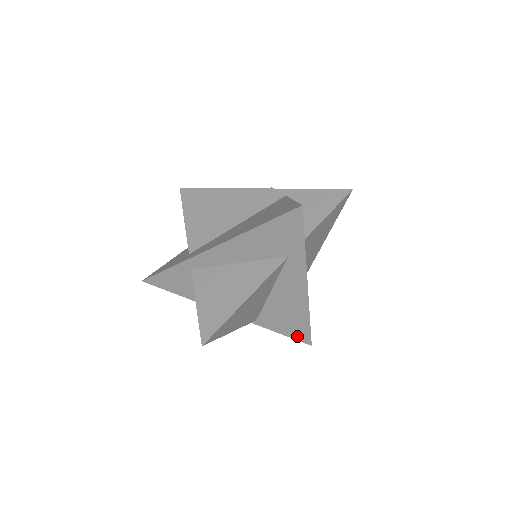
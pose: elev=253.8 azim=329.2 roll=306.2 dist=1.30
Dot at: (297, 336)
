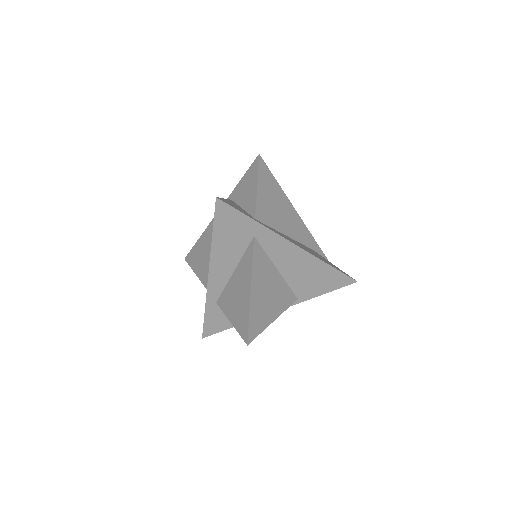
Dot at: (338, 284)
